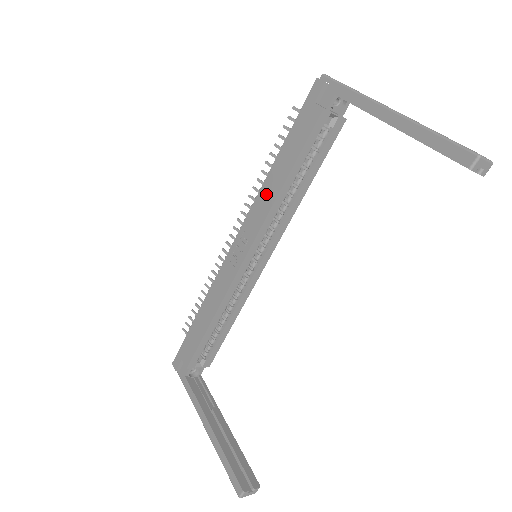
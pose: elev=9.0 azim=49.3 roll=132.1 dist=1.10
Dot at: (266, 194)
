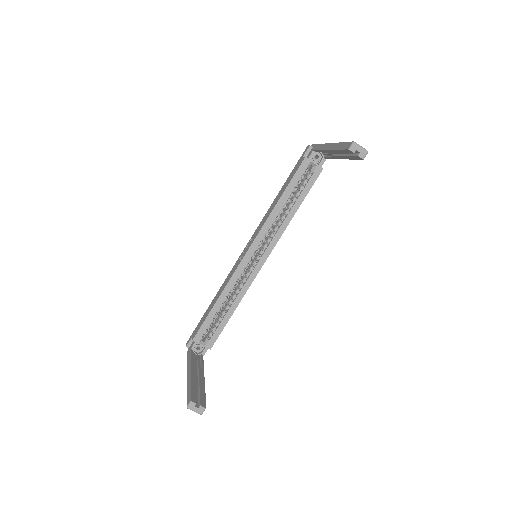
Dot at: (268, 212)
